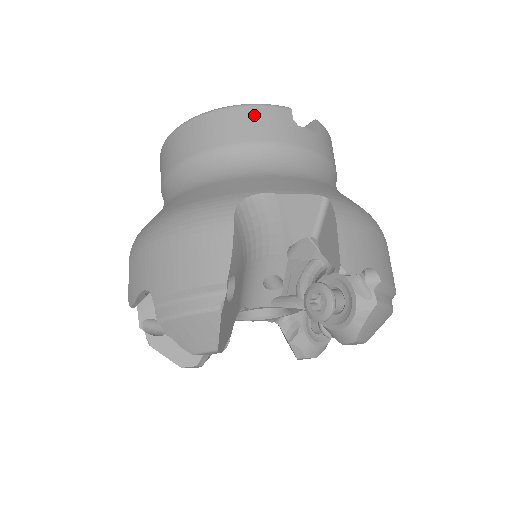
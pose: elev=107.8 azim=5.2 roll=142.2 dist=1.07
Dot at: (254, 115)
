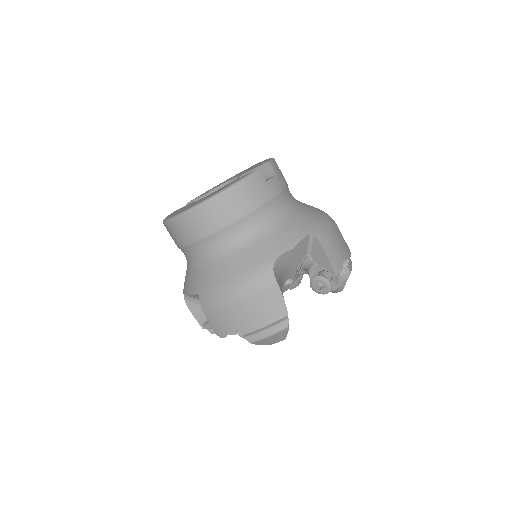
Dot at: (242, 192)
